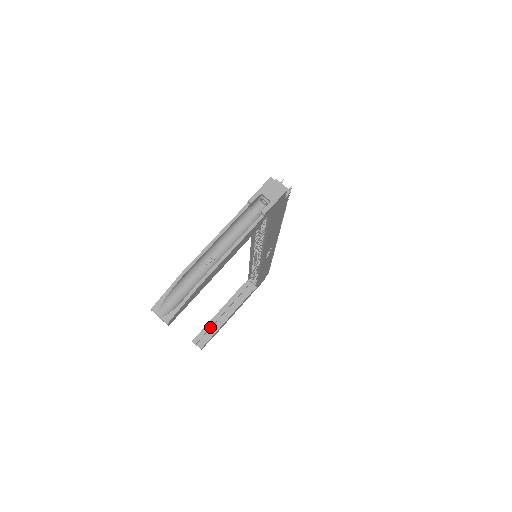
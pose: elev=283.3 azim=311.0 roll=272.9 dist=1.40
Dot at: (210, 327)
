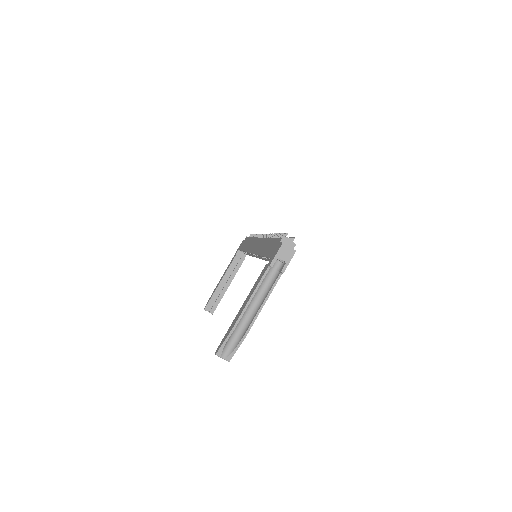
Dot at: (216, 296)
